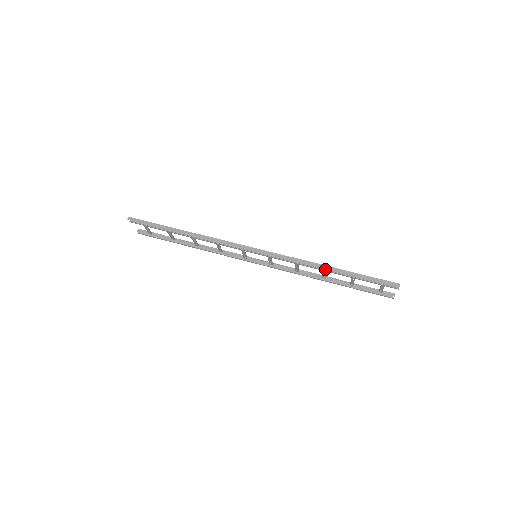
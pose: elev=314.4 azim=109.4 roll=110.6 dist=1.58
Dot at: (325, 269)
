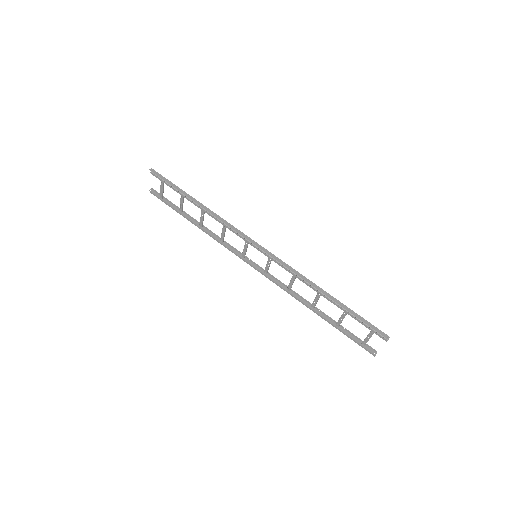
Dot at: (321, 292)
